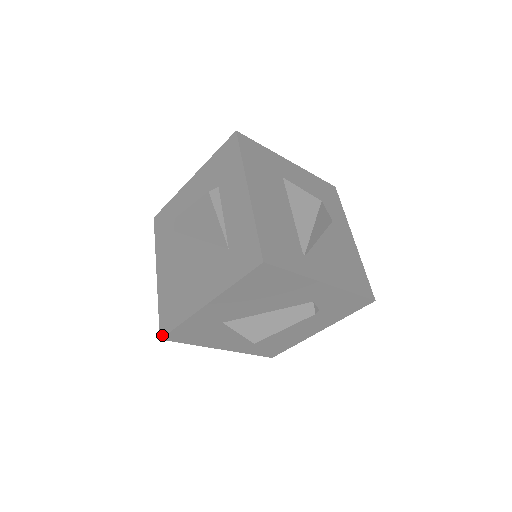
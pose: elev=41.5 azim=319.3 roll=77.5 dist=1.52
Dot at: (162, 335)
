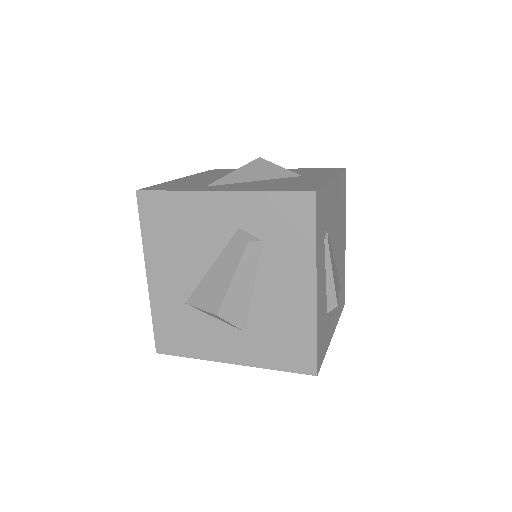
Dot at: (157, 347)
